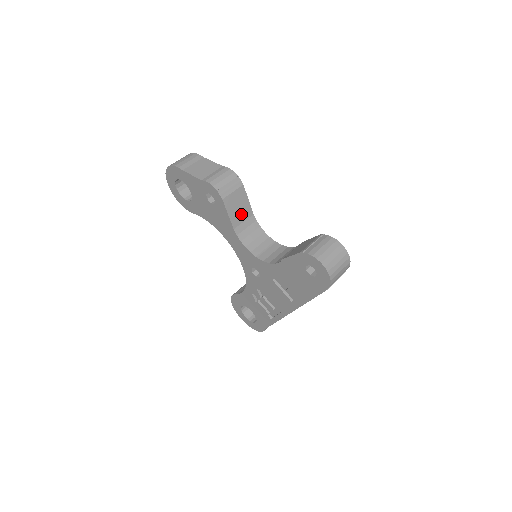
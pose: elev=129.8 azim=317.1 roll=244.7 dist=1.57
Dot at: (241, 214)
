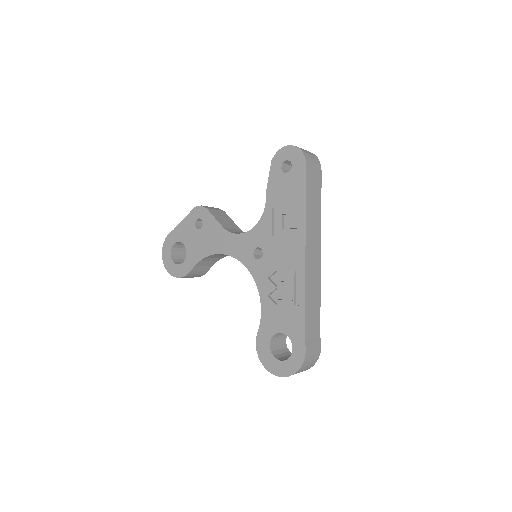
Dot at: (228, 224)
